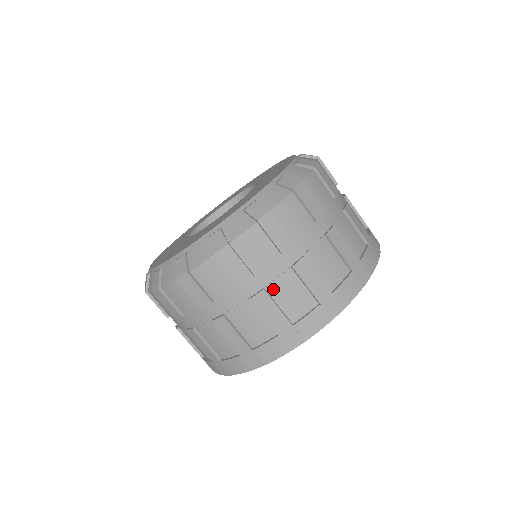
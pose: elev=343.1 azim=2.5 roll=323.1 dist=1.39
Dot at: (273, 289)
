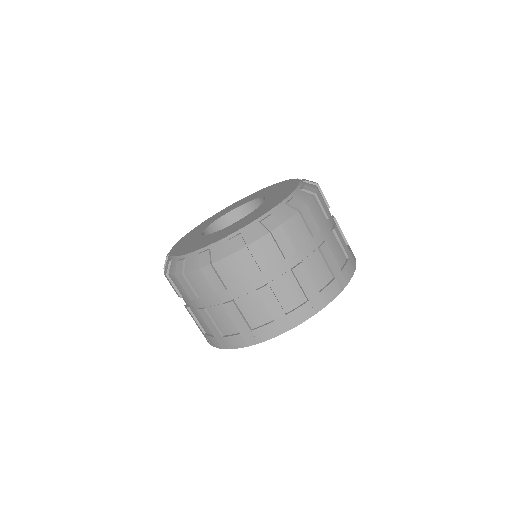
Dot at: (240, 302)
